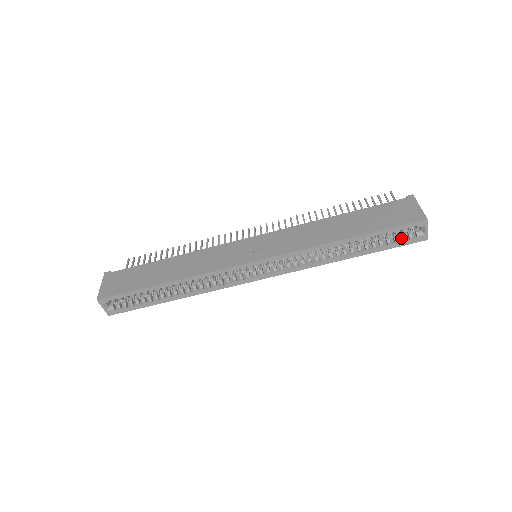
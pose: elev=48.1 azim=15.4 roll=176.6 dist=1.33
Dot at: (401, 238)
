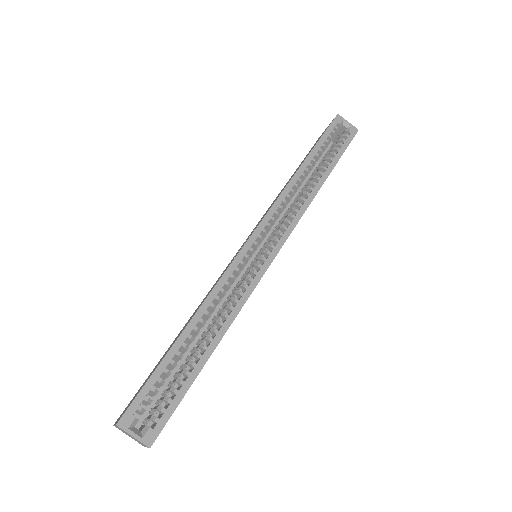
Dot at: (341, 142)
